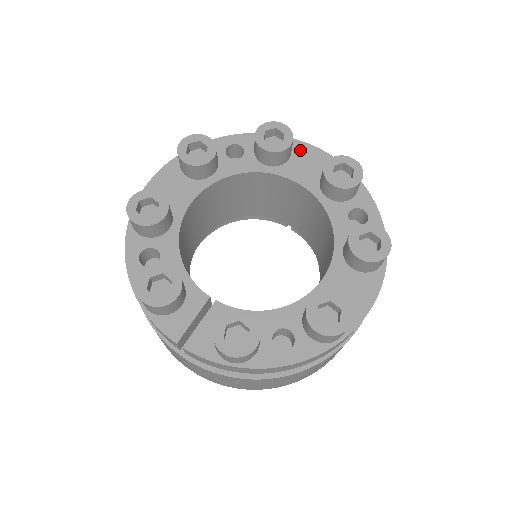
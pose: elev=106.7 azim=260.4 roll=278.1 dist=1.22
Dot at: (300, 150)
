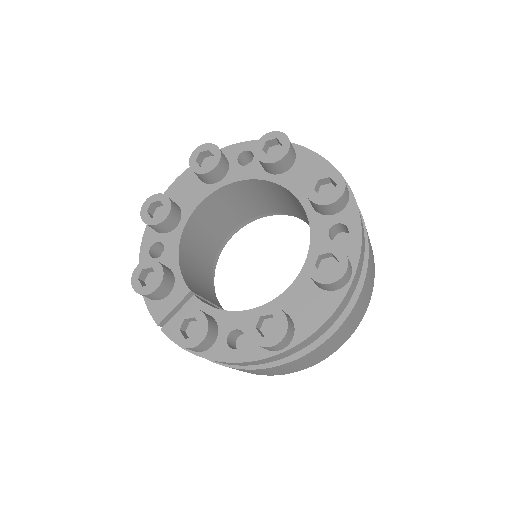
Dot at: (304, 158)
